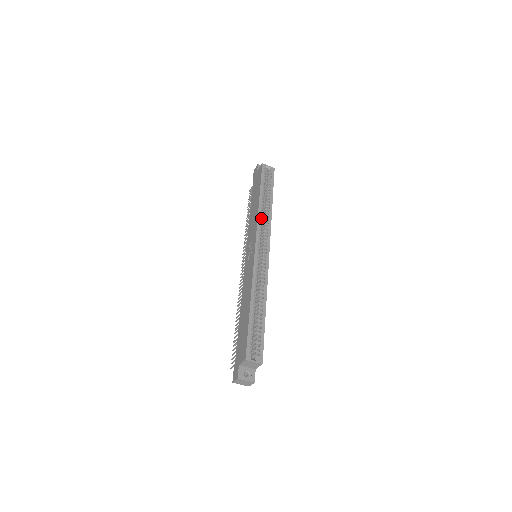
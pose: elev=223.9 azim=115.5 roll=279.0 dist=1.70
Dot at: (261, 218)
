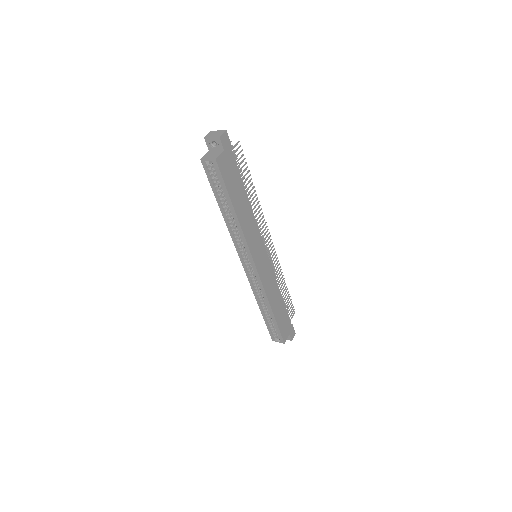
Dot at: (235, 232)
